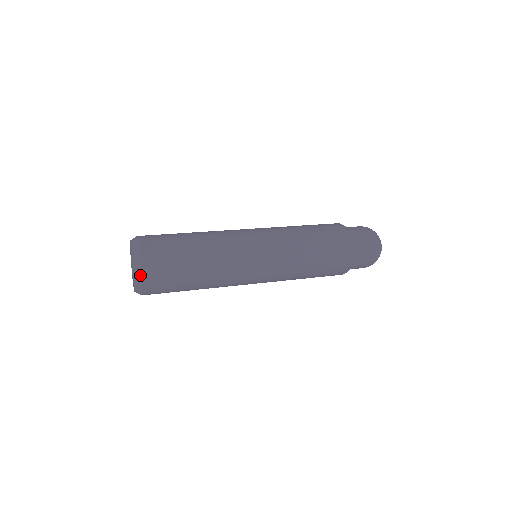
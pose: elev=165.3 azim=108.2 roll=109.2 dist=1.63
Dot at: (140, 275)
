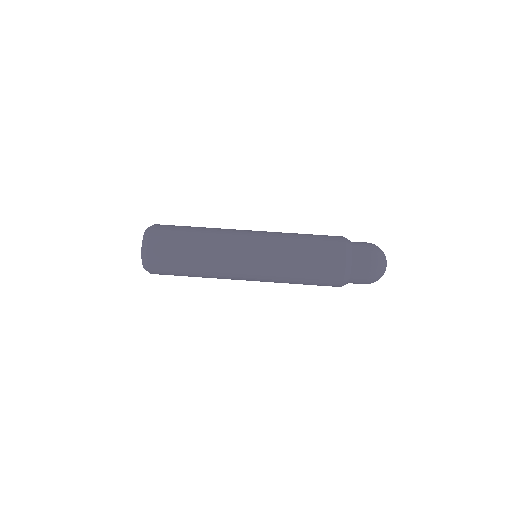
Dot at: (145, 259)
